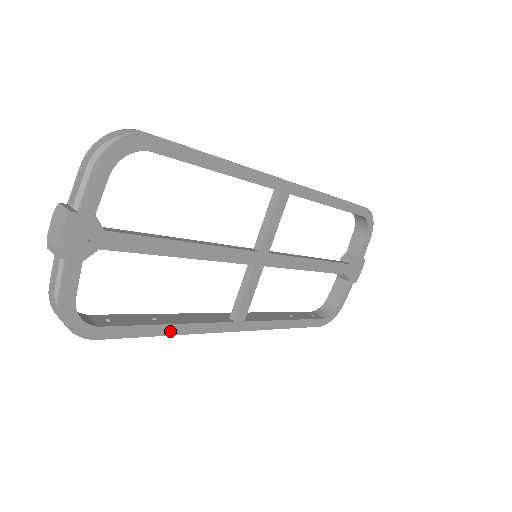
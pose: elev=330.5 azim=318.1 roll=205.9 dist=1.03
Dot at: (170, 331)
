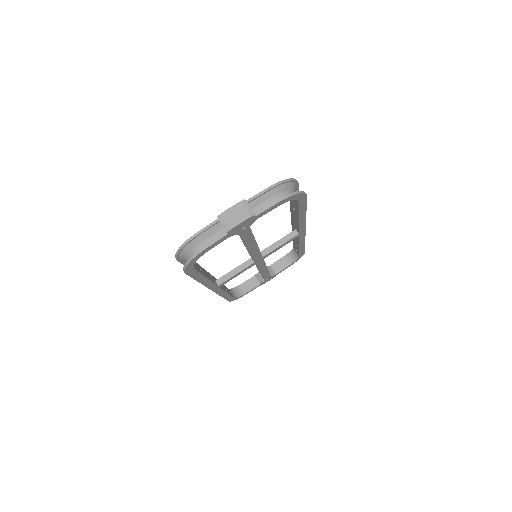
Dot at: (202, 280)
